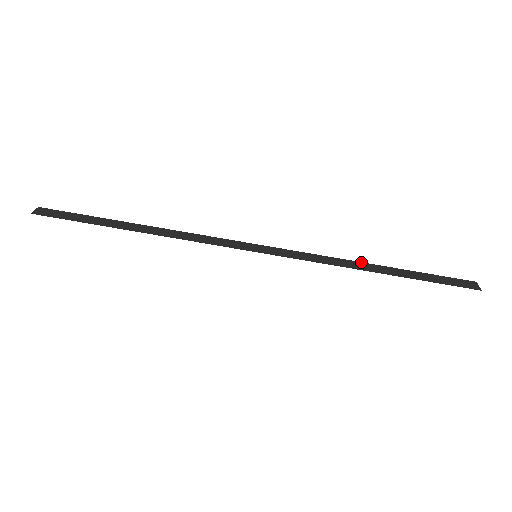
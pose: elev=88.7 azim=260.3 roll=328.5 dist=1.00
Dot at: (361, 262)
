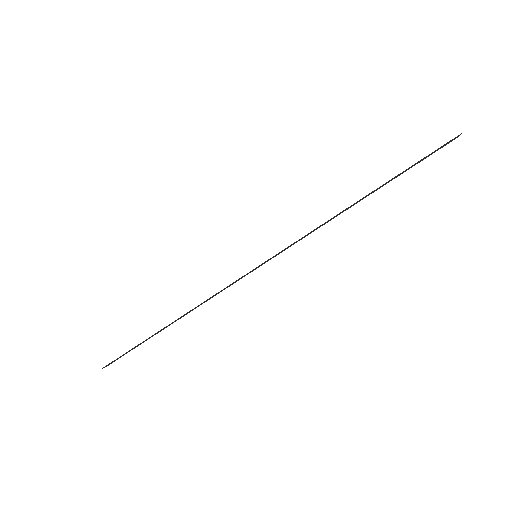
Dot at: occluded
